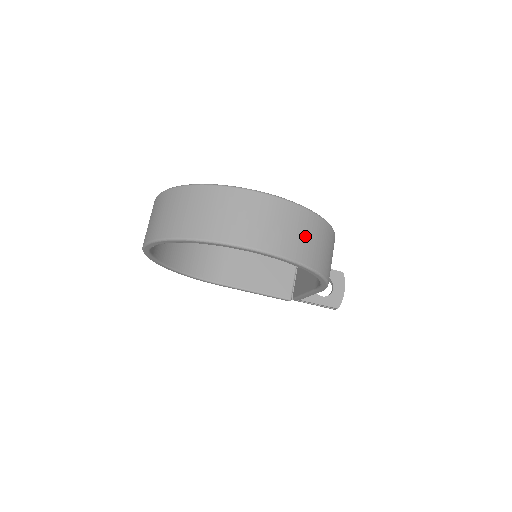
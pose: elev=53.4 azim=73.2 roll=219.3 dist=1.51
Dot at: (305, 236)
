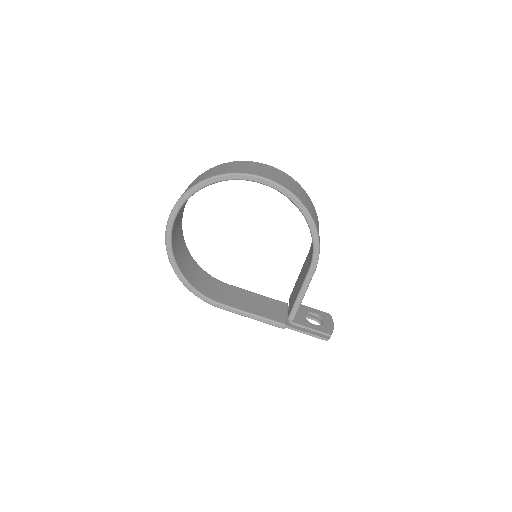
Dot at: (298, 190)
